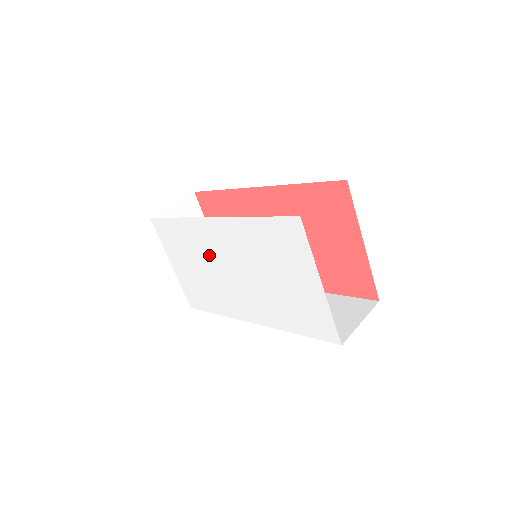
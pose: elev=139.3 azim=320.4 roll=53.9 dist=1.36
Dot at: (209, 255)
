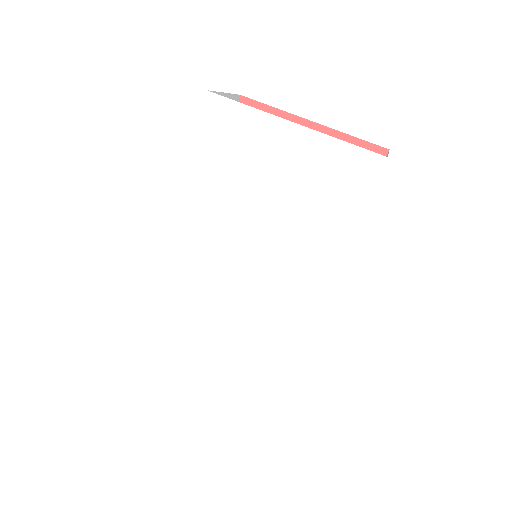
Dot at: (208, 291)
